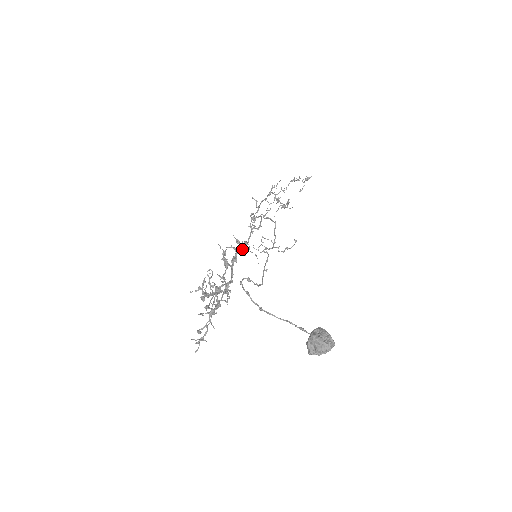
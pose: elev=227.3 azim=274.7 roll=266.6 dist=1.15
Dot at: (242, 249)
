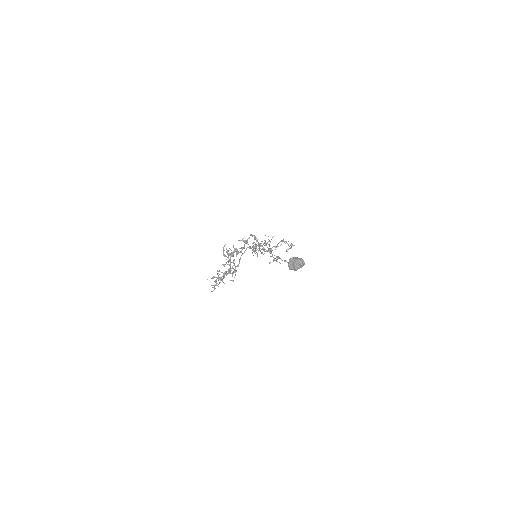
Dot at: occluded
